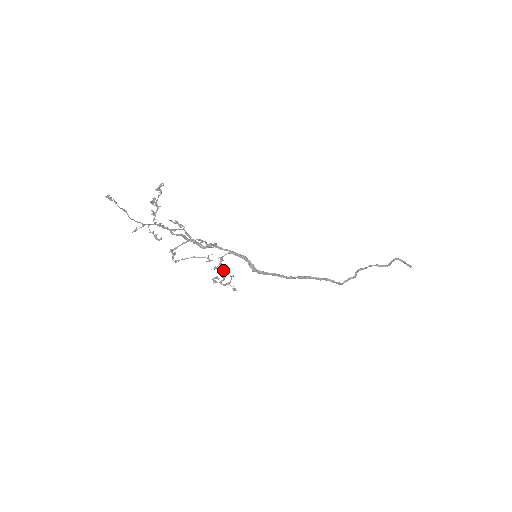
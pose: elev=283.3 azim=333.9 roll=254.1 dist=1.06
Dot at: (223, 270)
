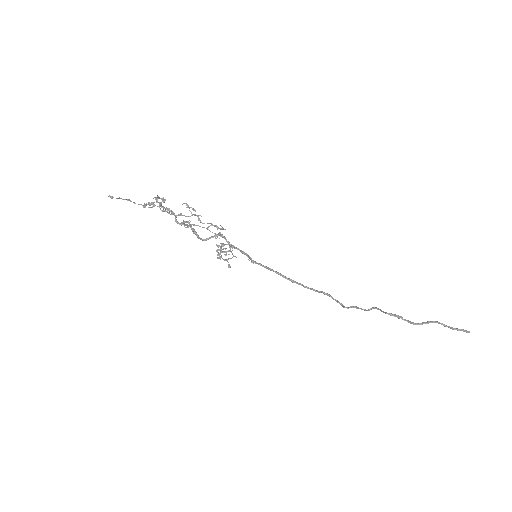
Dot at: (218, 254)
